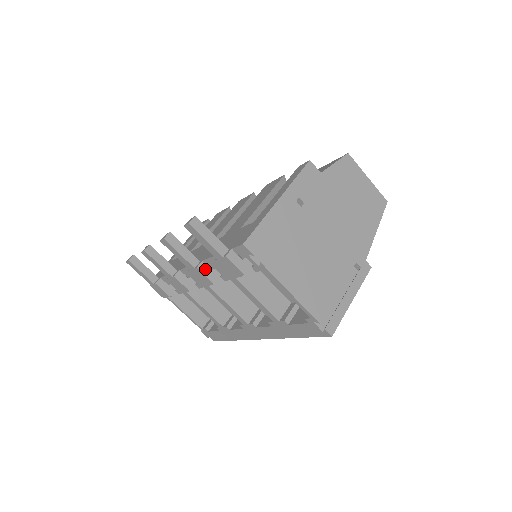
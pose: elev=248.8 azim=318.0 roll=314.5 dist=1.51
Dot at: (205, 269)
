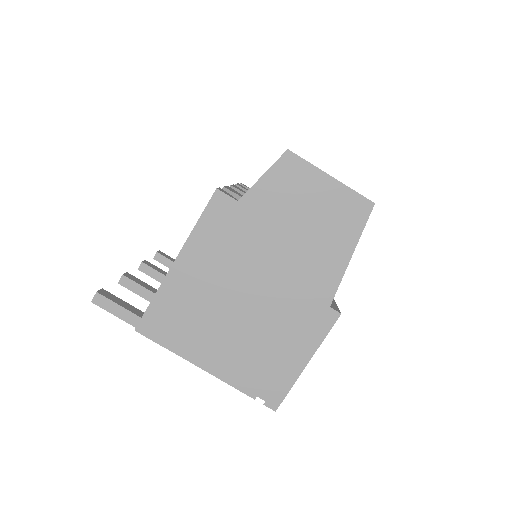
Dot at: occluded
